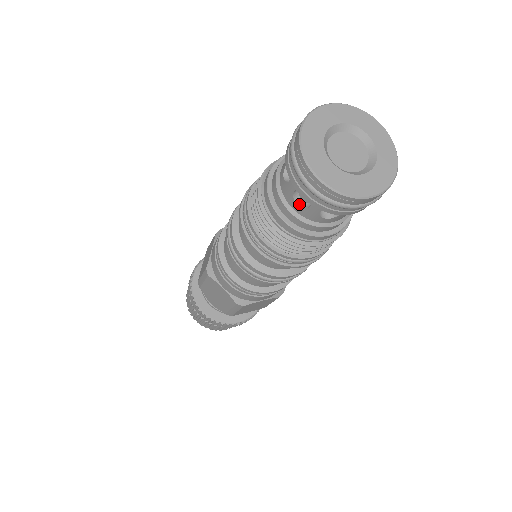
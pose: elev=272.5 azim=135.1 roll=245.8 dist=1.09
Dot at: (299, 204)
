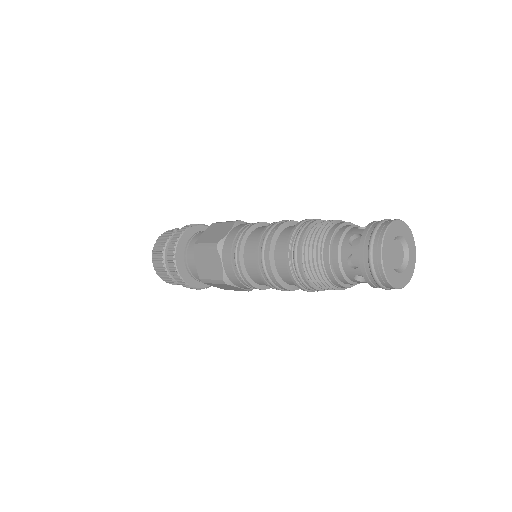
Dot at: (348, 262)
